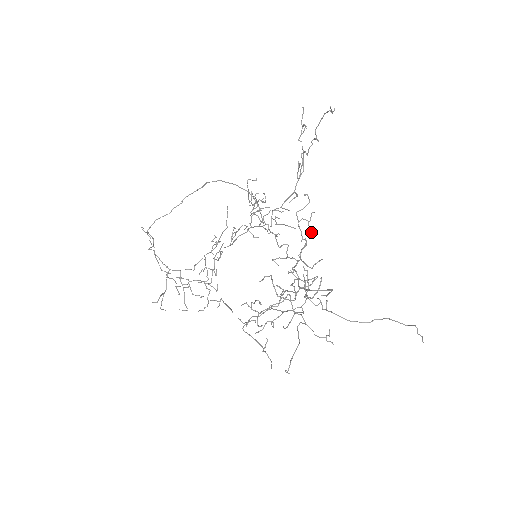
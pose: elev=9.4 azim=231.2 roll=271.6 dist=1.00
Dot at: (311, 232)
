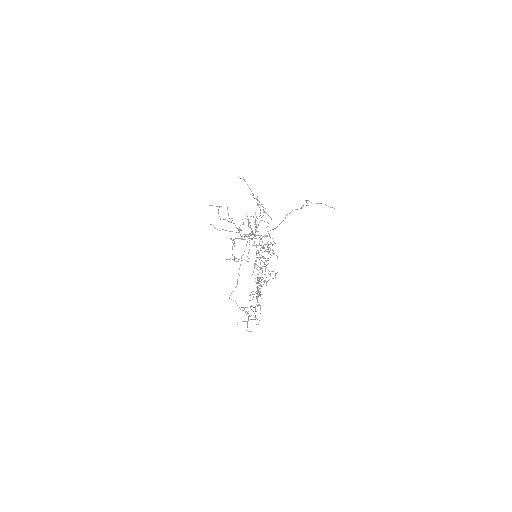
Dot at: occluded
